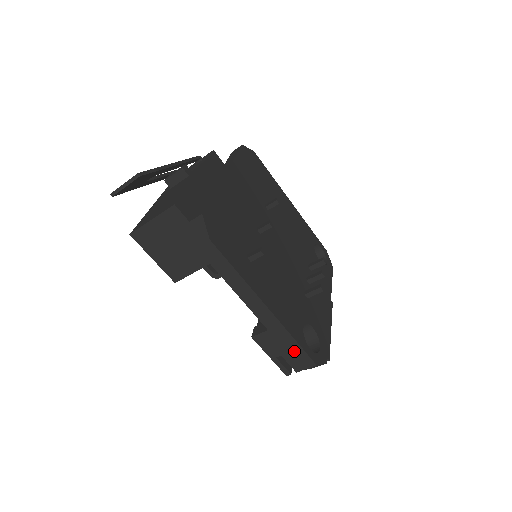
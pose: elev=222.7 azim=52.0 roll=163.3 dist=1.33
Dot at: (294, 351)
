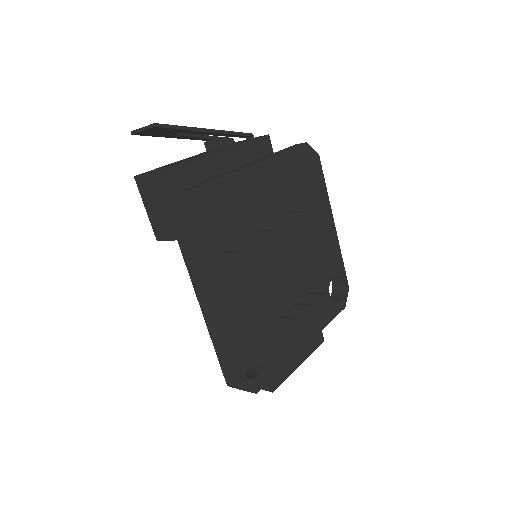
Dot at: (224, 364)
